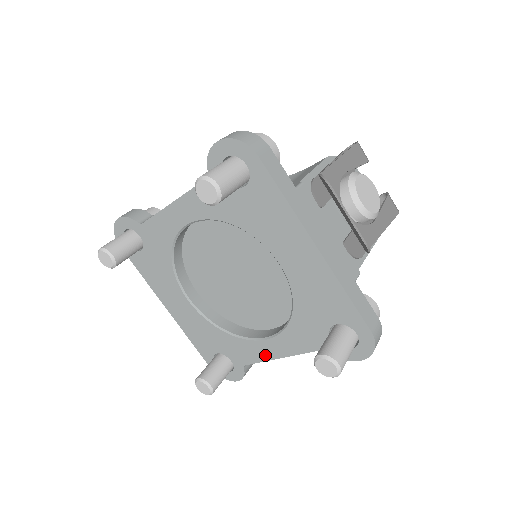
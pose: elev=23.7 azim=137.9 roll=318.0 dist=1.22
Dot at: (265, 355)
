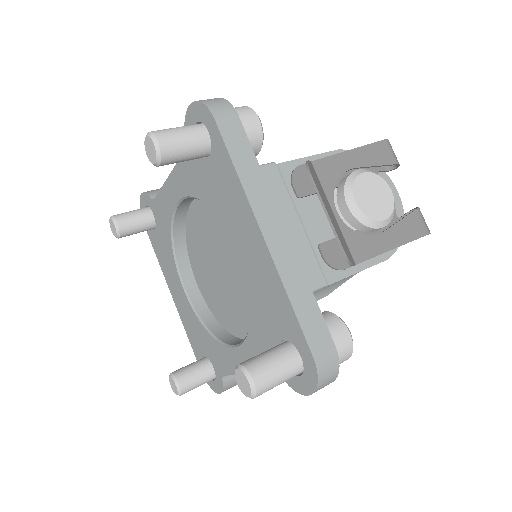
Dot at: (235, 367)
